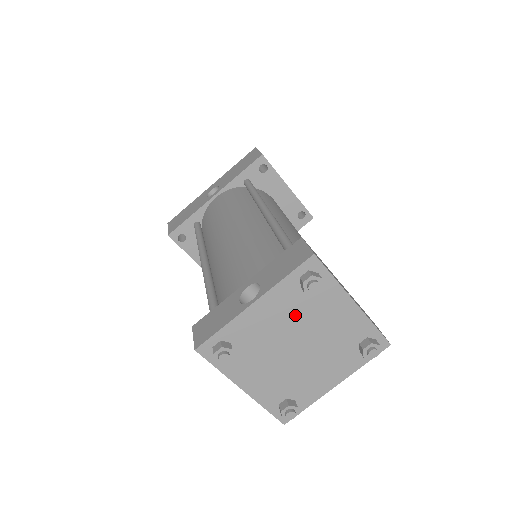
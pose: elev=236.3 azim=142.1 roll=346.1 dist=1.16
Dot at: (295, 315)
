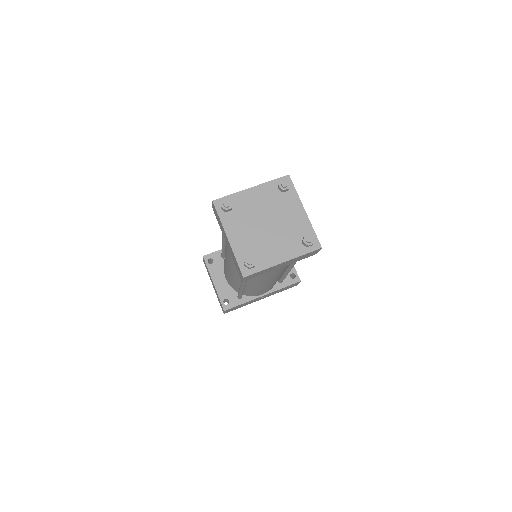
Dot at: (271, 204)
